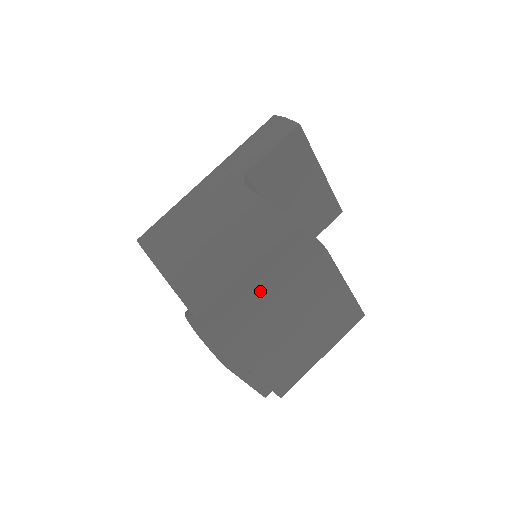
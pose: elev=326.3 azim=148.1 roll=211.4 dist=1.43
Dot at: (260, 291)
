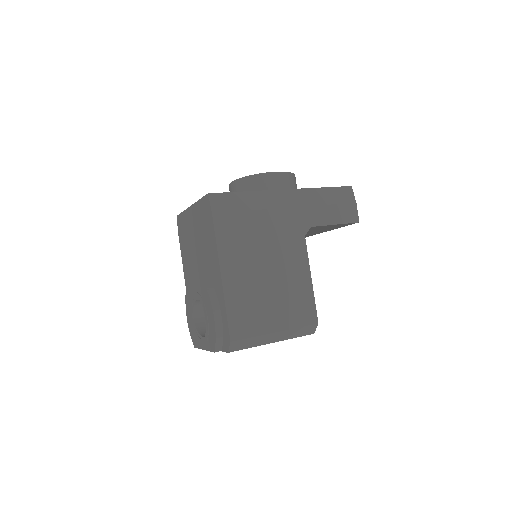
Dot at: (272, 337)
